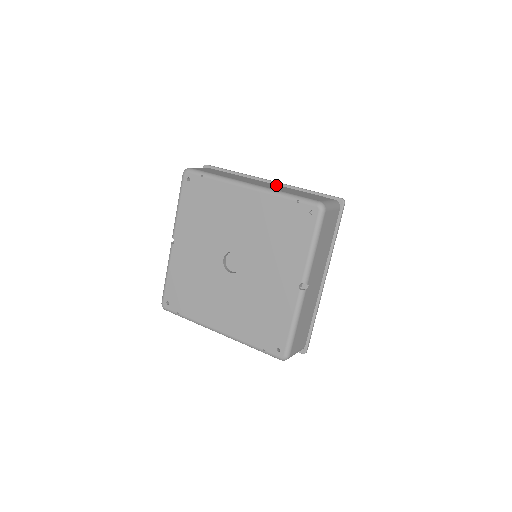
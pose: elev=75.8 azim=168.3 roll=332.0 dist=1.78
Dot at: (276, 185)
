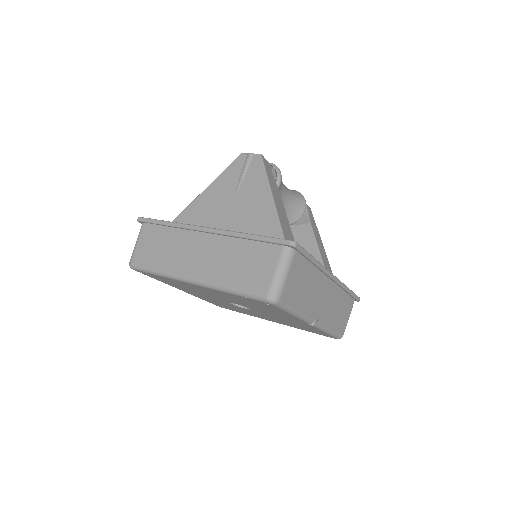
Dot at: (215, 240)
